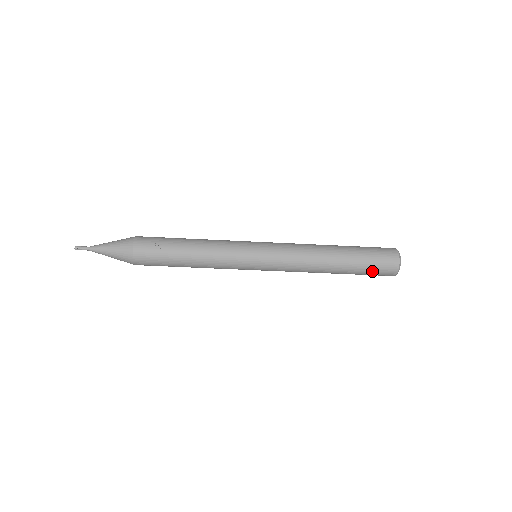
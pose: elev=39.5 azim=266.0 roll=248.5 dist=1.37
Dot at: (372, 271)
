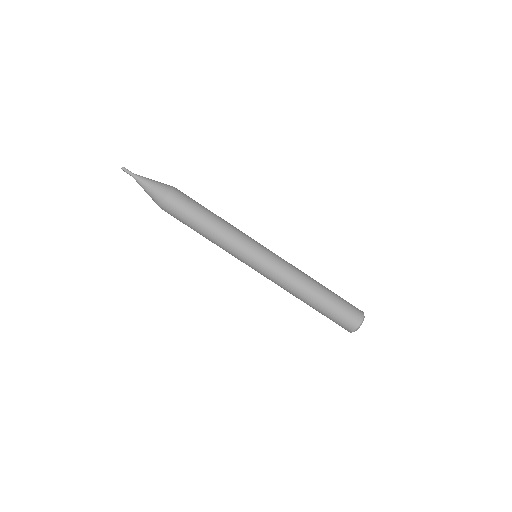
Dot at: (339, 316)
